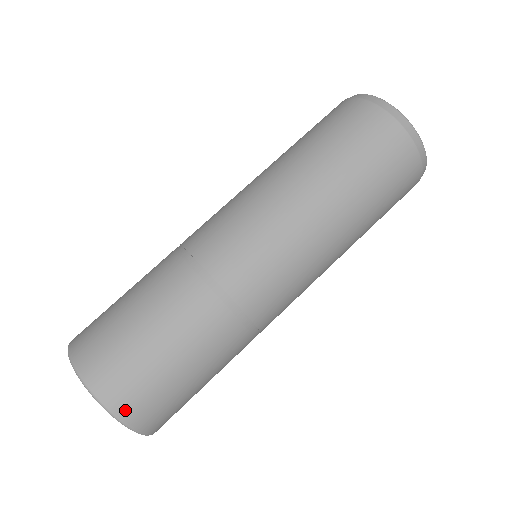
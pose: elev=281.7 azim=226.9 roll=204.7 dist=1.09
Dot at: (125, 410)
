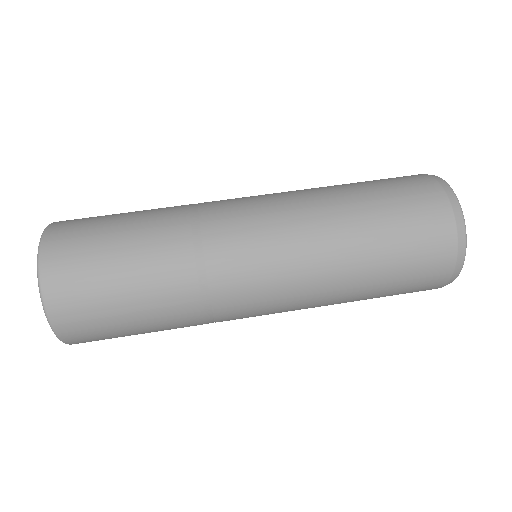
Dot at: (50, 277)
